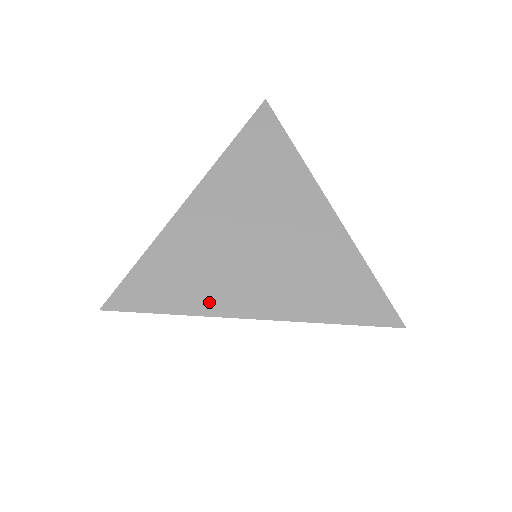
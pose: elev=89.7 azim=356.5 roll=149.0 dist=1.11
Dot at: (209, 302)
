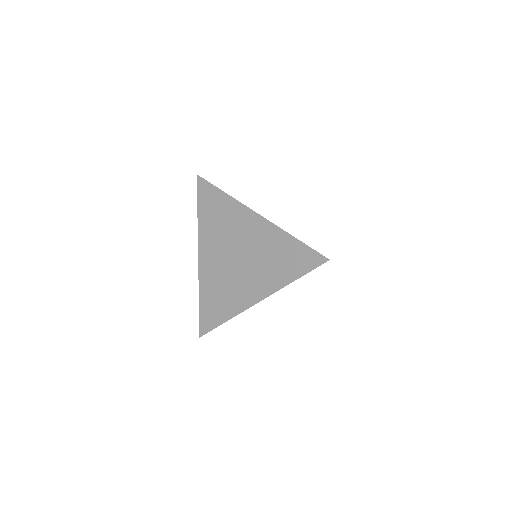
Dot at: (236, 306)
